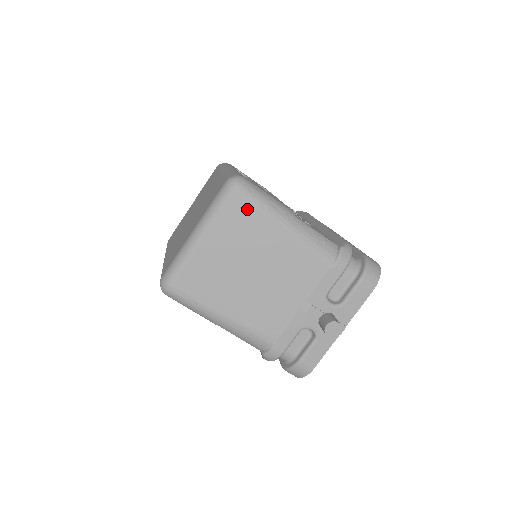
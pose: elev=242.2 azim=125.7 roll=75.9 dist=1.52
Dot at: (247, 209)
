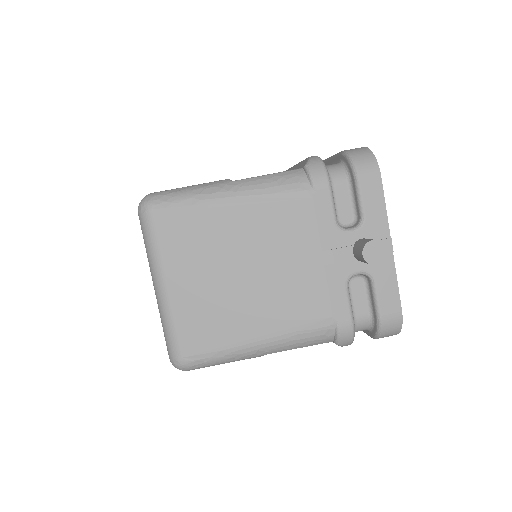
Dot at: (178, 219)
